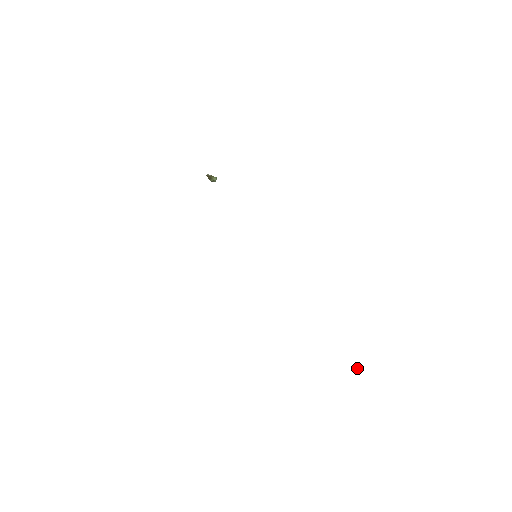
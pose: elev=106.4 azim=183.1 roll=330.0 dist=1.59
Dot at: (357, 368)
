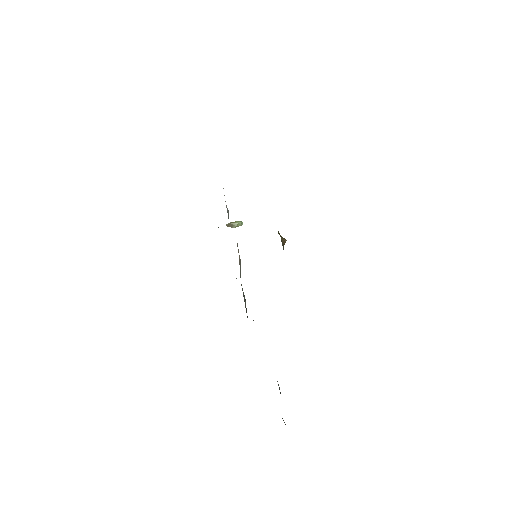
Dot at: occluded
